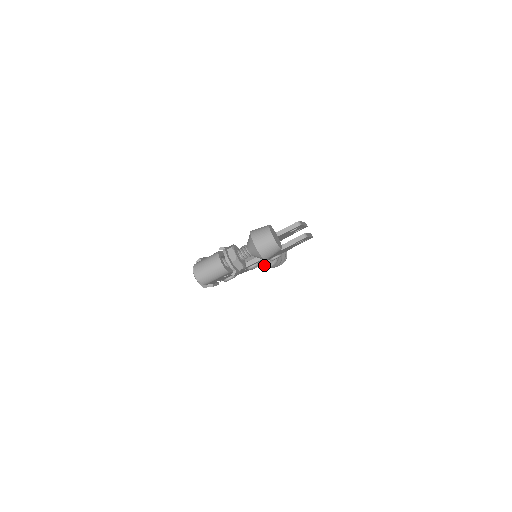
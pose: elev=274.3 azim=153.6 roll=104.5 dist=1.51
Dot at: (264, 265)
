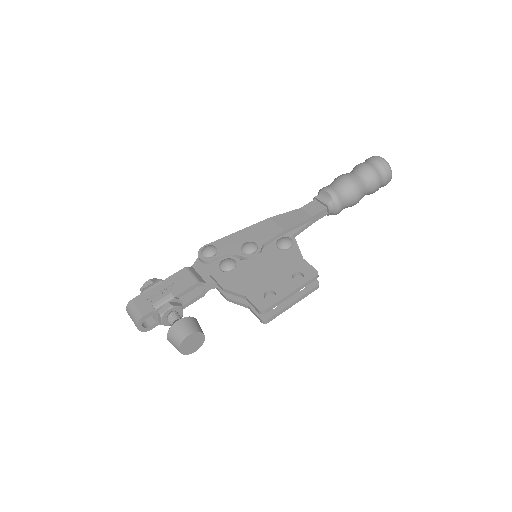
Dot at: occluded
